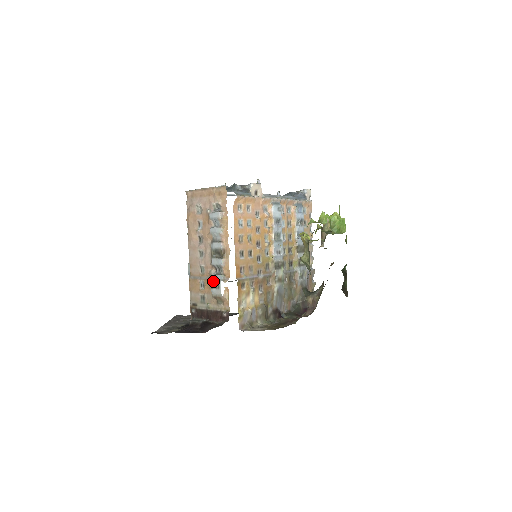
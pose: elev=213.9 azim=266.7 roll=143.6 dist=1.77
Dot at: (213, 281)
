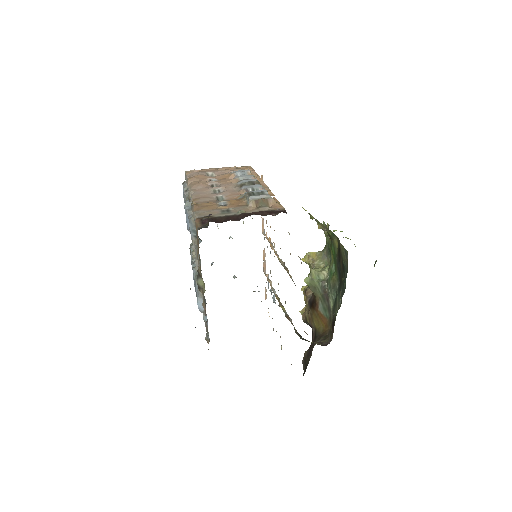
Dot at: (252, 192)
